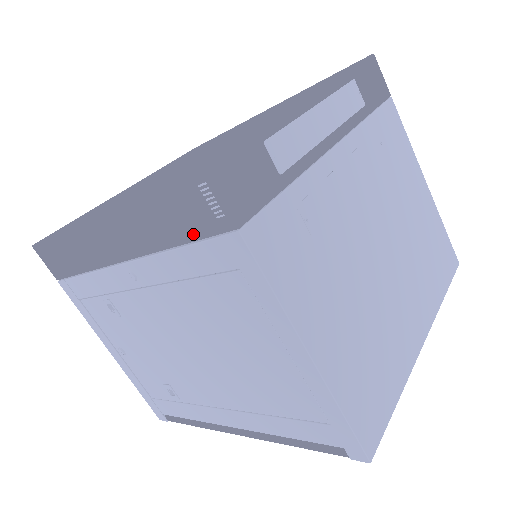
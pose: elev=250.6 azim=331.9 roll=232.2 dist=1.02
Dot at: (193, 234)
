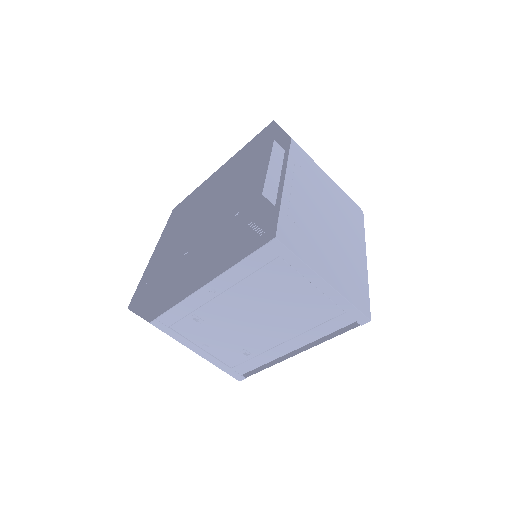
Dot at: (250, 250)
